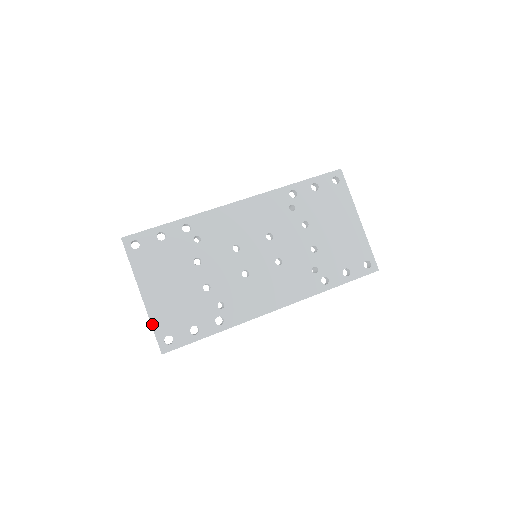
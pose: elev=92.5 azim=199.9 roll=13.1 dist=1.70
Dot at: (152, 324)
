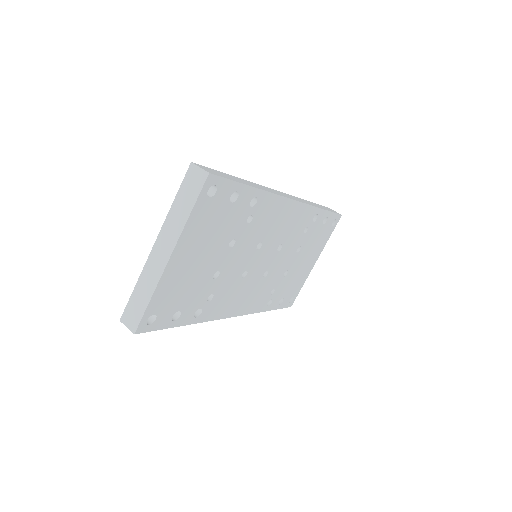
Dot at: (153, 296)
